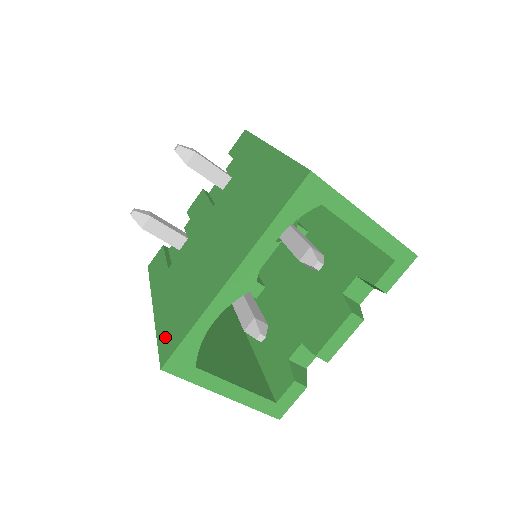
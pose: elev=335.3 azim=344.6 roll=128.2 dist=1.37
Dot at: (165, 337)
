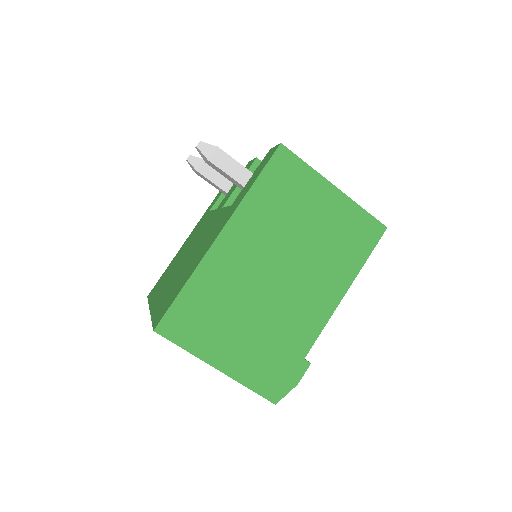
Dot at: (161, 277)
